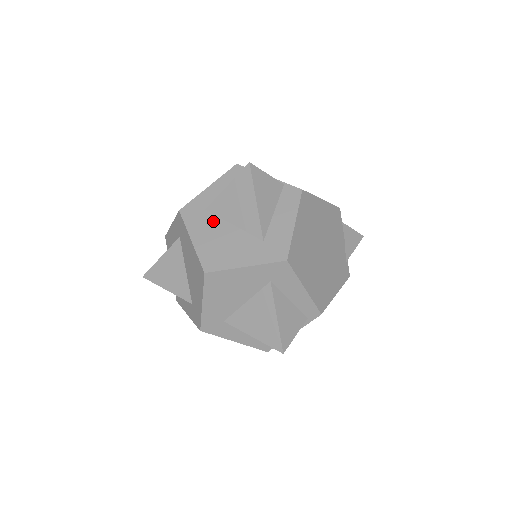
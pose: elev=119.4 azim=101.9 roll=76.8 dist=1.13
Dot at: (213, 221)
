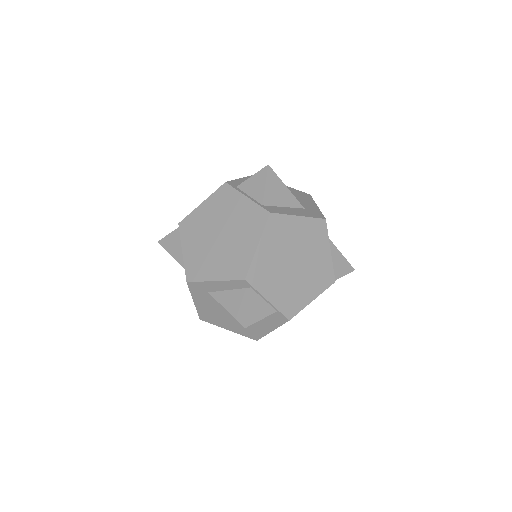
Dot at: (213, 301)
